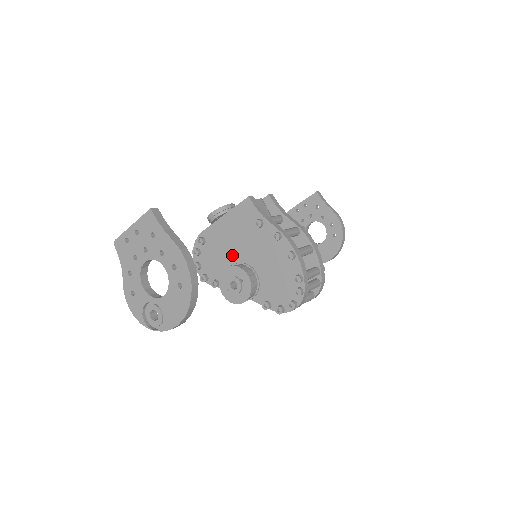
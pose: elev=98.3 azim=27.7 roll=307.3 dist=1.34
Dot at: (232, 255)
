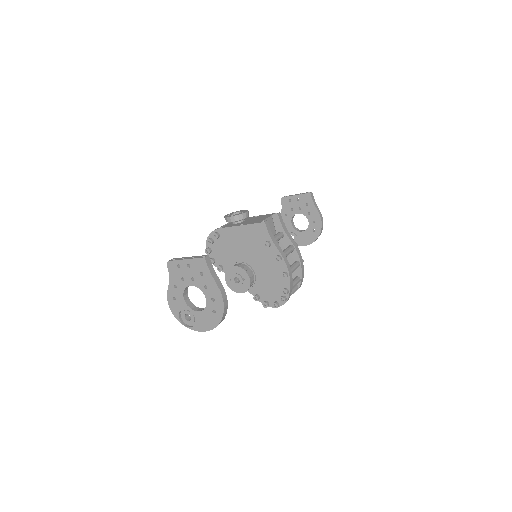
Dot at: (239, 255)
